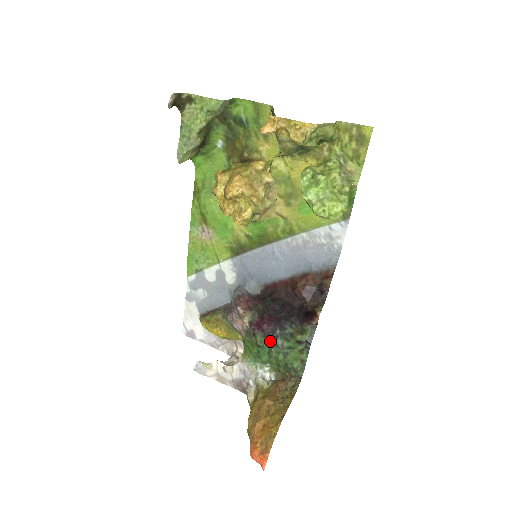
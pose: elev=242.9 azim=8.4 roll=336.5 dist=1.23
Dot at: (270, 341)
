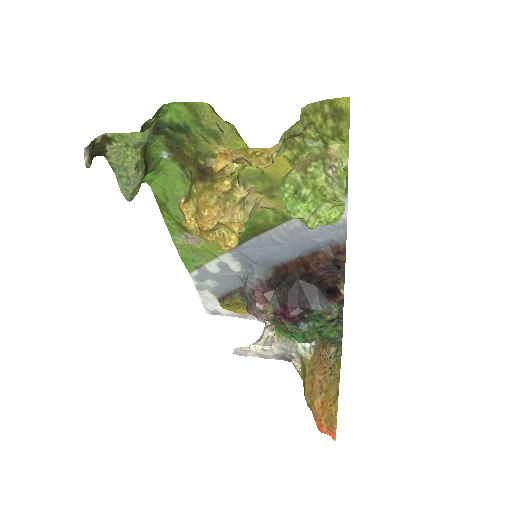
Dot at: (301, 327)
